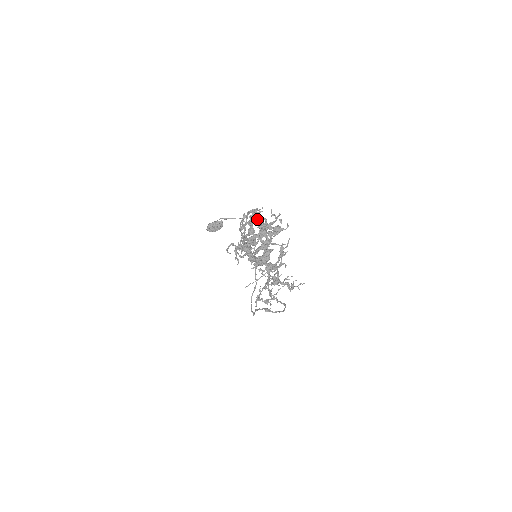
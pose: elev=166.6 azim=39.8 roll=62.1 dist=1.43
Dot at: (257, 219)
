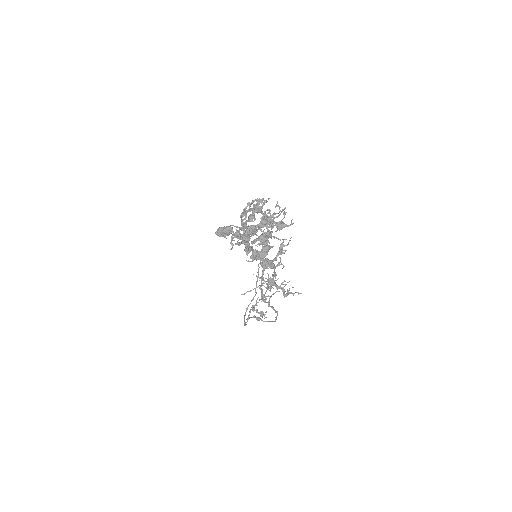
Dot at: (261, 209)
